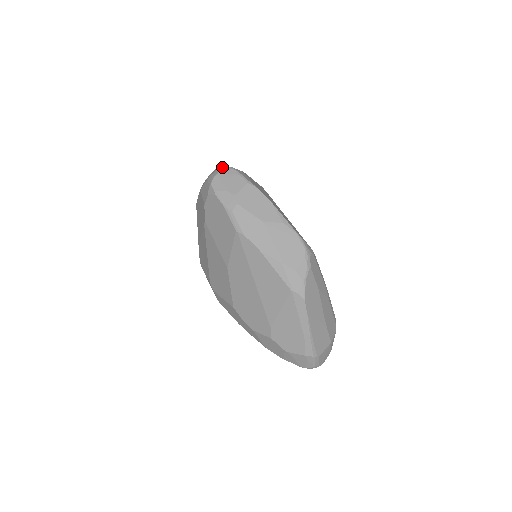
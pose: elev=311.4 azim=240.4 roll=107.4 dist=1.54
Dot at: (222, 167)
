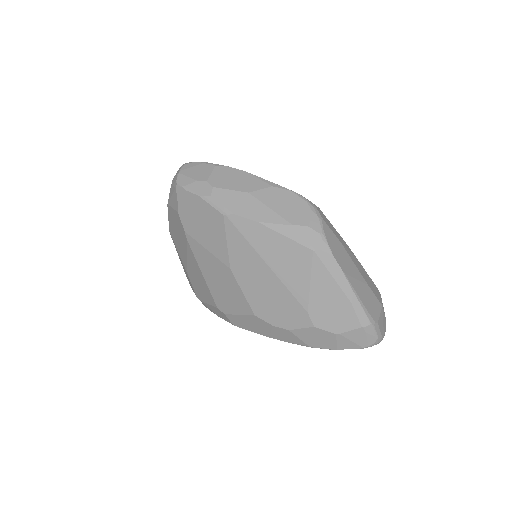
Dot at: (182, 165)
